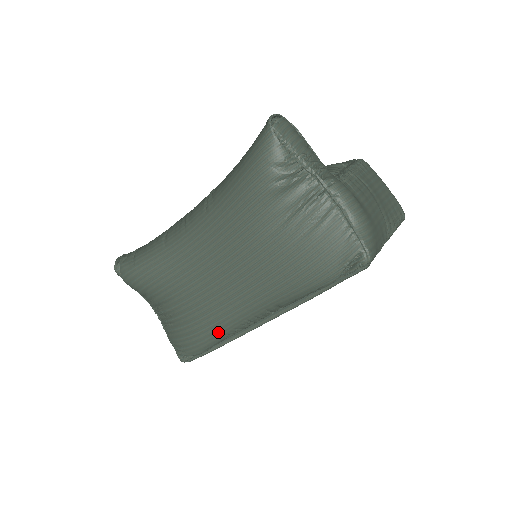
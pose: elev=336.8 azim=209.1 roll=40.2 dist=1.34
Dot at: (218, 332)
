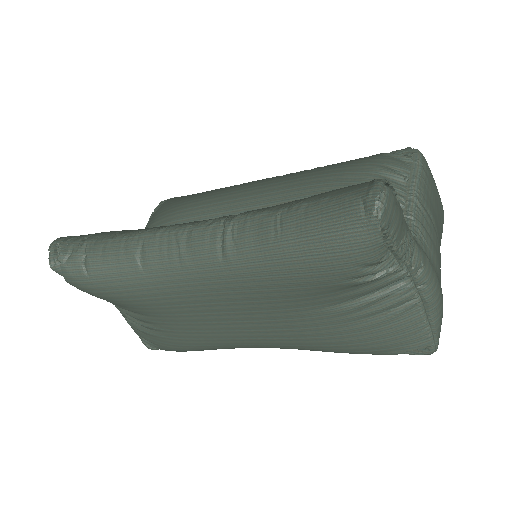
Dot at: (209, 349)
